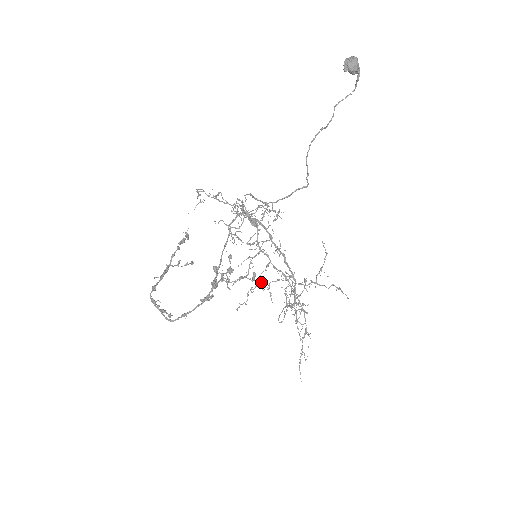
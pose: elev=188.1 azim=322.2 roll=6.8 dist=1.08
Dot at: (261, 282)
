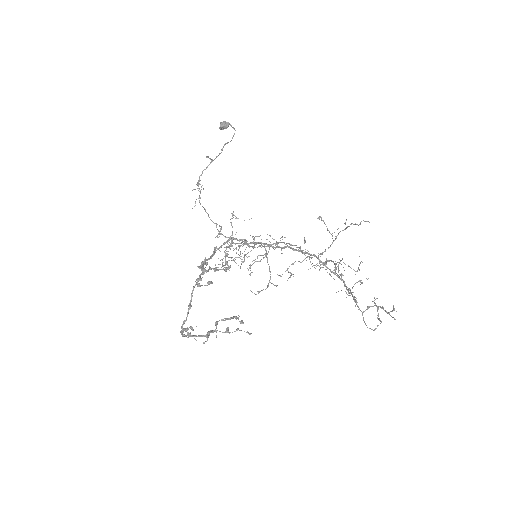
Dot at: (281, 276)
